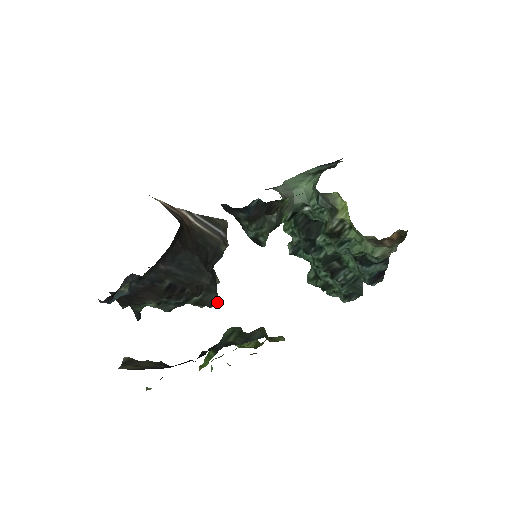
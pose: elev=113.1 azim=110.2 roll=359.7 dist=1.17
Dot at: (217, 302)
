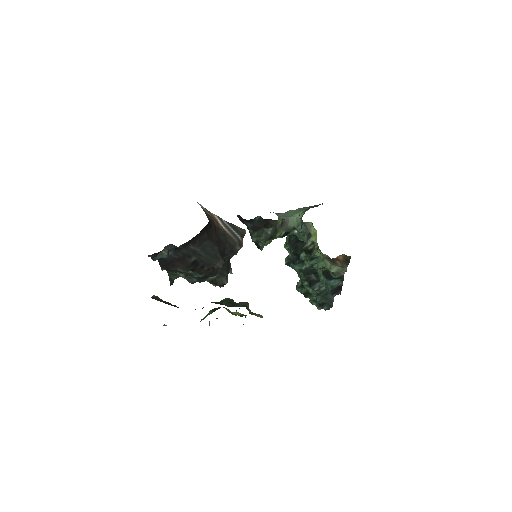
Dot at: occluded
